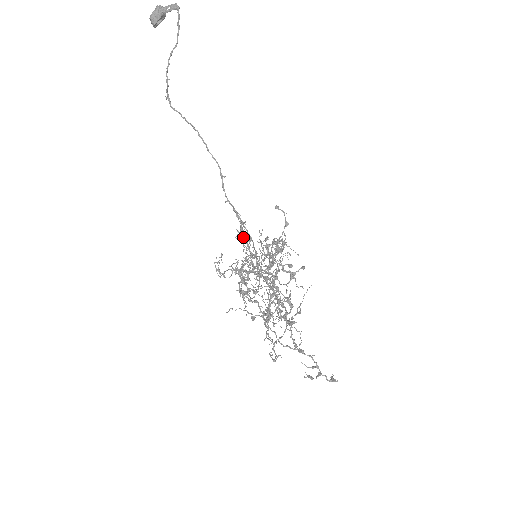
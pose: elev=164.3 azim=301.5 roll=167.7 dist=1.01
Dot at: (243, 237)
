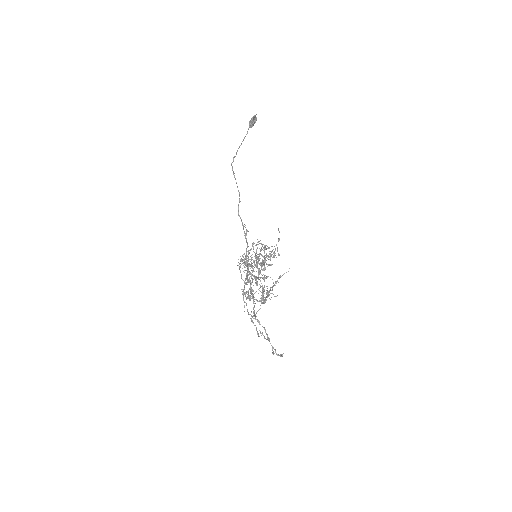
Dot at: occluded
